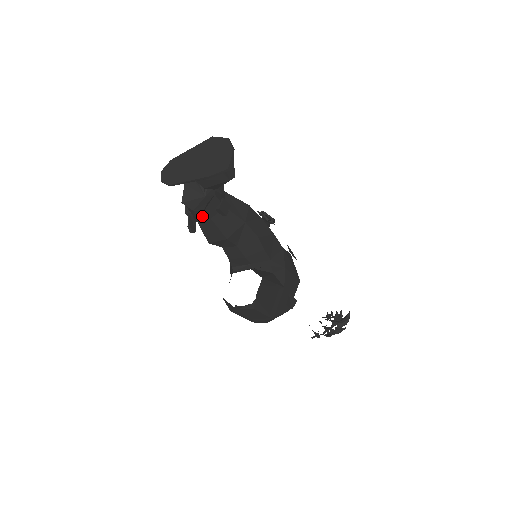
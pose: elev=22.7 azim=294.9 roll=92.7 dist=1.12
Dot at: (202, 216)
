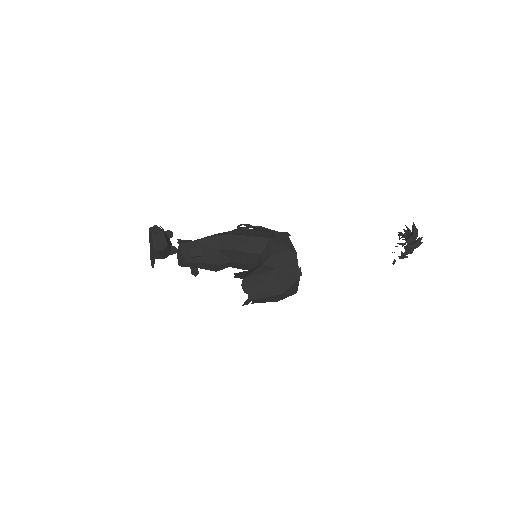
Dot at: (191, 265)
